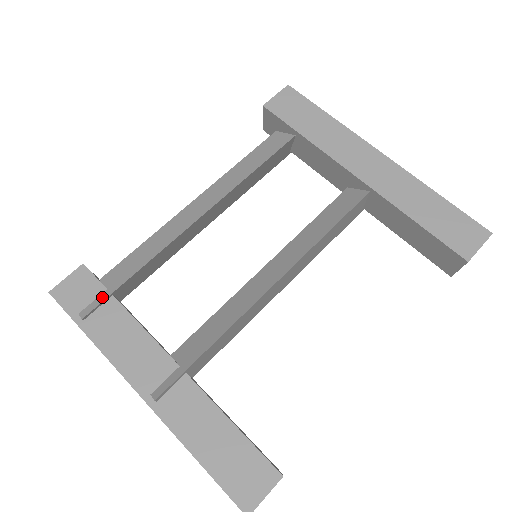
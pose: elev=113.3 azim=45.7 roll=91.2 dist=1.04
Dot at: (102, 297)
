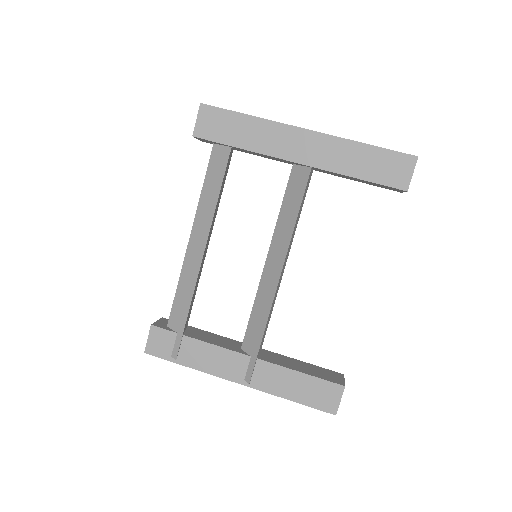
Dot at: (178, 340)
